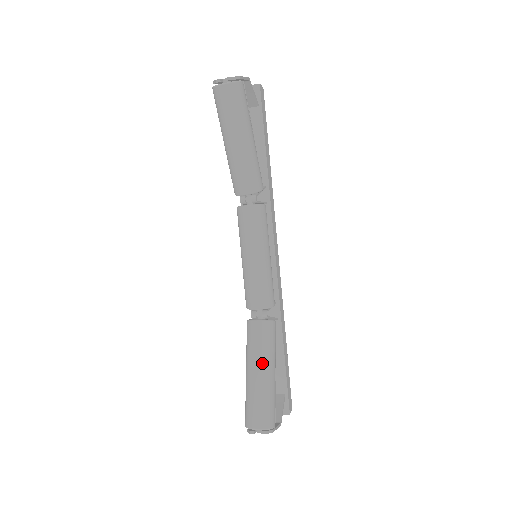
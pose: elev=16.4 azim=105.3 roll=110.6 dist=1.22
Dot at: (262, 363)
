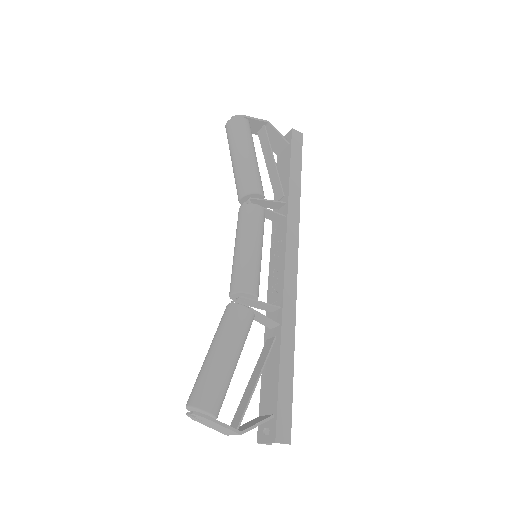
Dot at: (216, 341)
